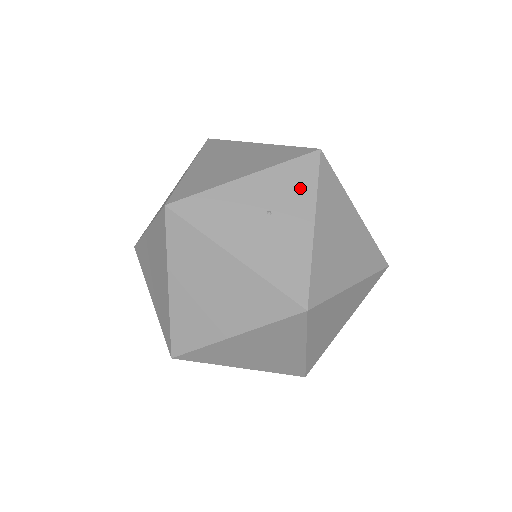
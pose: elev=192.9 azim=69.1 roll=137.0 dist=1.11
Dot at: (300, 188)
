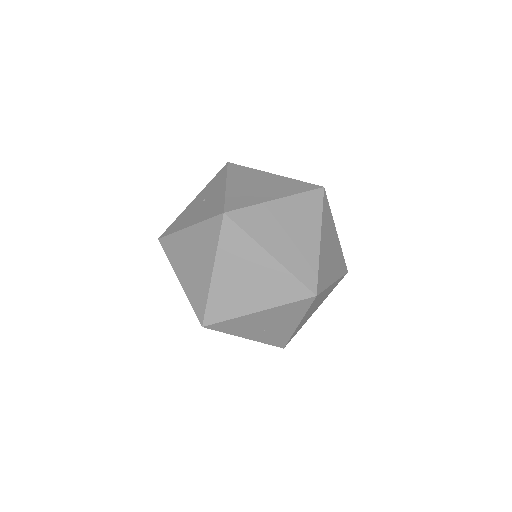
Dot at: (218, 181)
